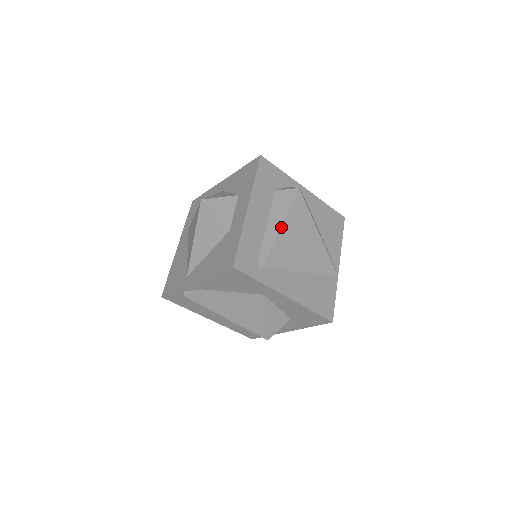
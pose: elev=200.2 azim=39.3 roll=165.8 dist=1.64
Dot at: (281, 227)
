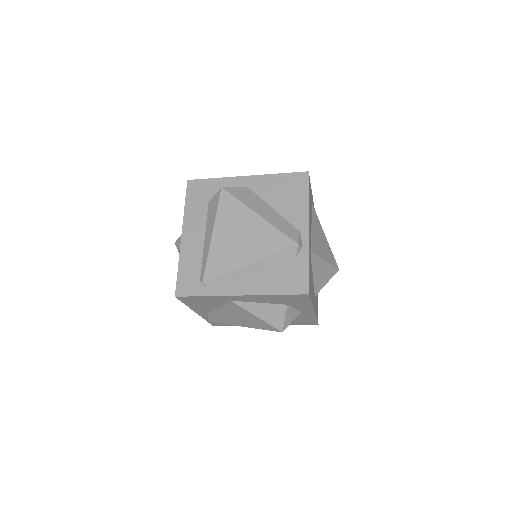
Dot at: (212, 236)
